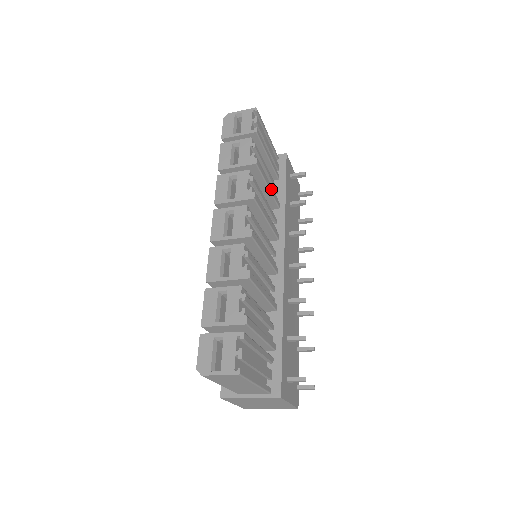
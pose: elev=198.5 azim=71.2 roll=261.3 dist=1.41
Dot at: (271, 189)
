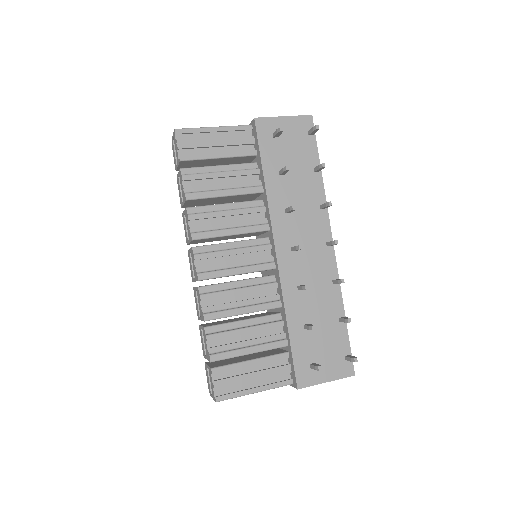
Dot at: (233, 192)
